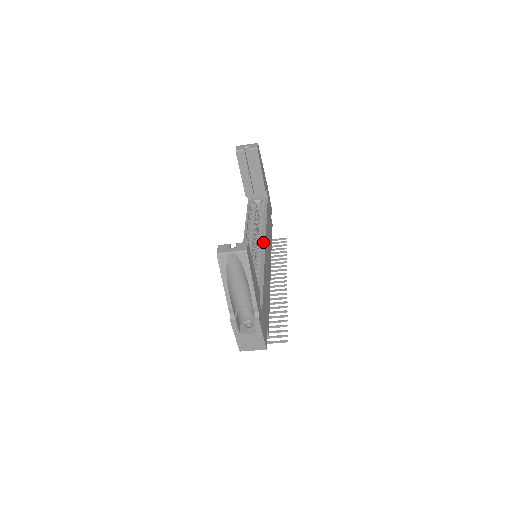
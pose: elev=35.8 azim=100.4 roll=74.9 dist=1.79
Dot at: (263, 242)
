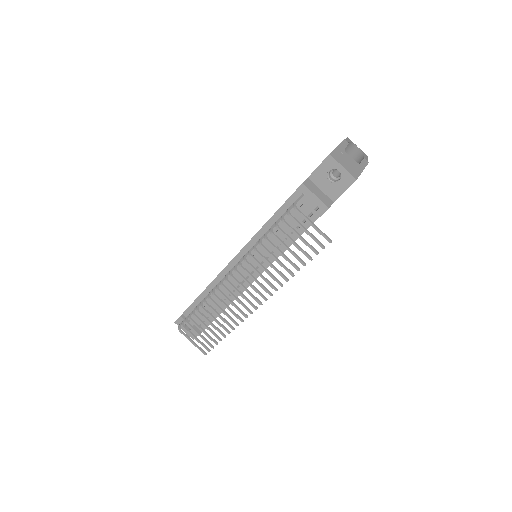
Dot at: occluded
